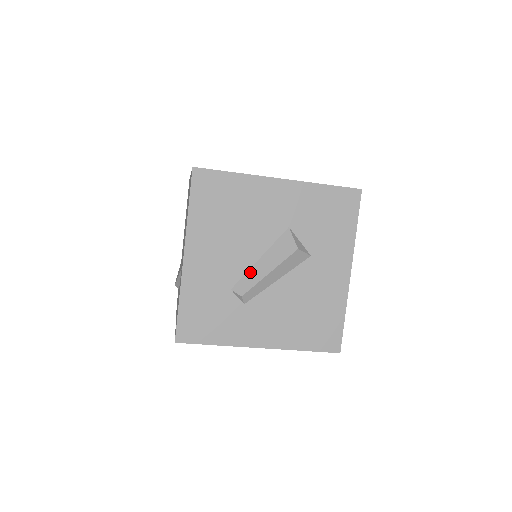
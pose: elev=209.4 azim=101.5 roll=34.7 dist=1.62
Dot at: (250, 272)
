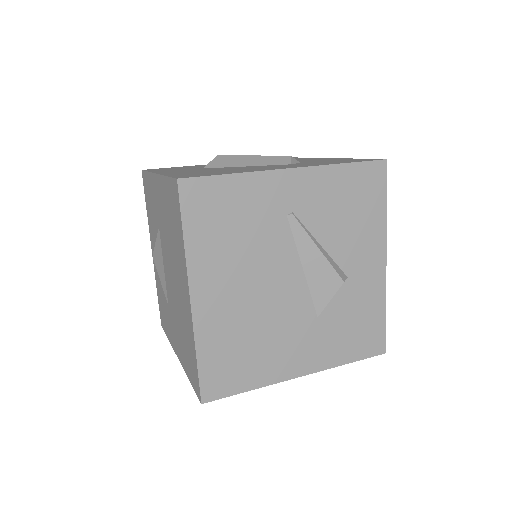
Dot at: occluded
